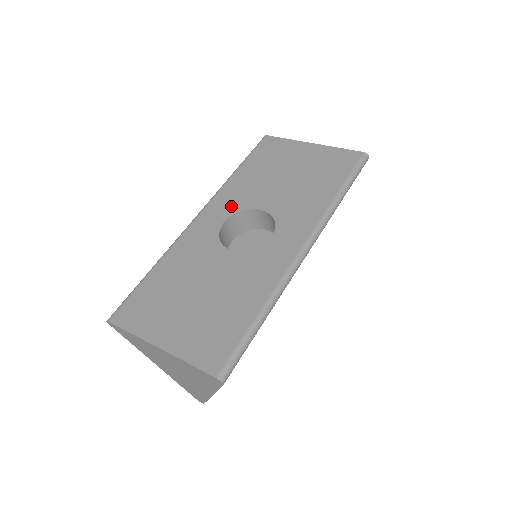
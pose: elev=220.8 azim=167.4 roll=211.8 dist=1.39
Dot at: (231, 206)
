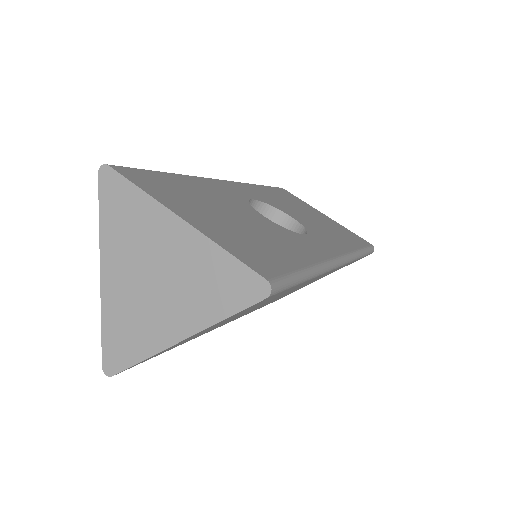
Dot at: (258, 196)
